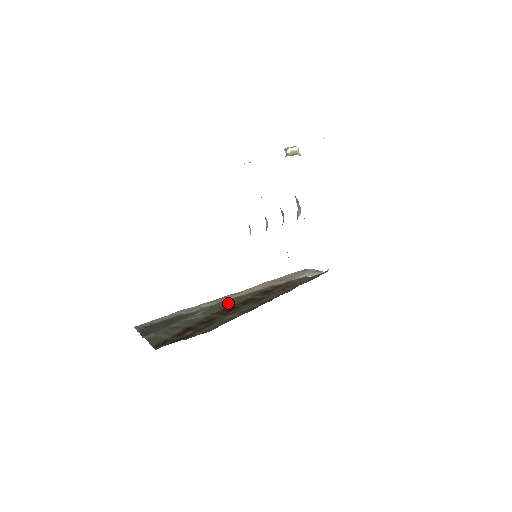
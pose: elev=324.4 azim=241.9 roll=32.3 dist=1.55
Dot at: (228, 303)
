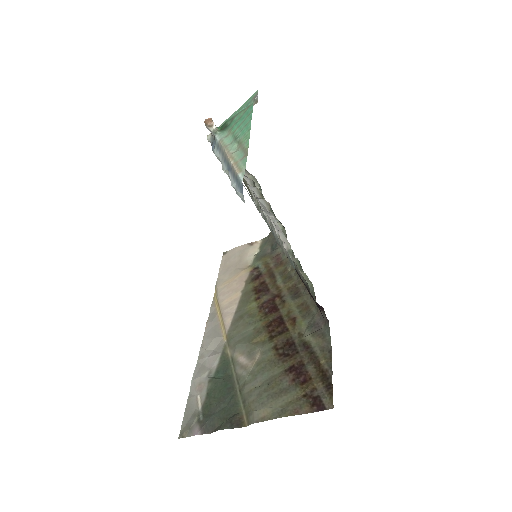
Dot at: (250, 325)
